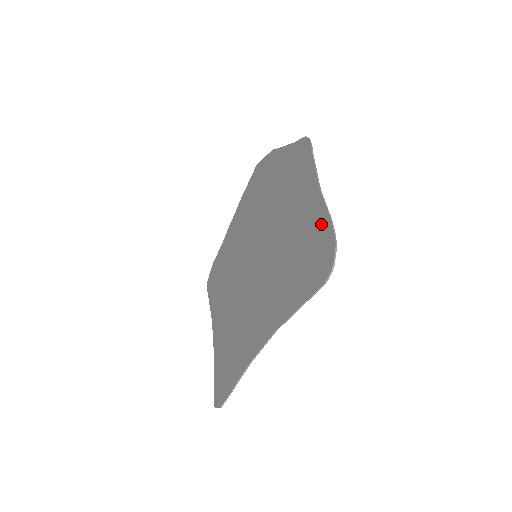
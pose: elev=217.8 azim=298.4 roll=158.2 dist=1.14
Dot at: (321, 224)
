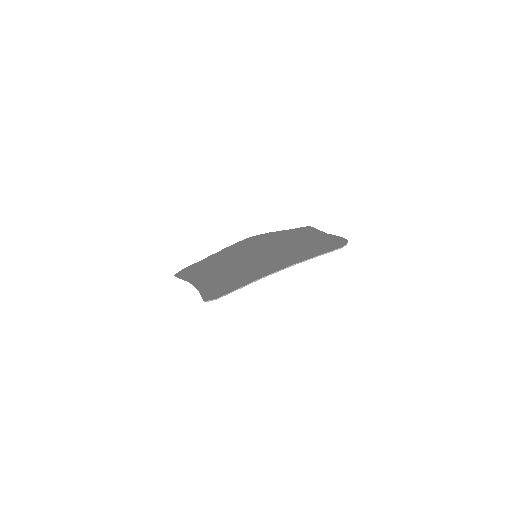
Dot at: (332, 238)
